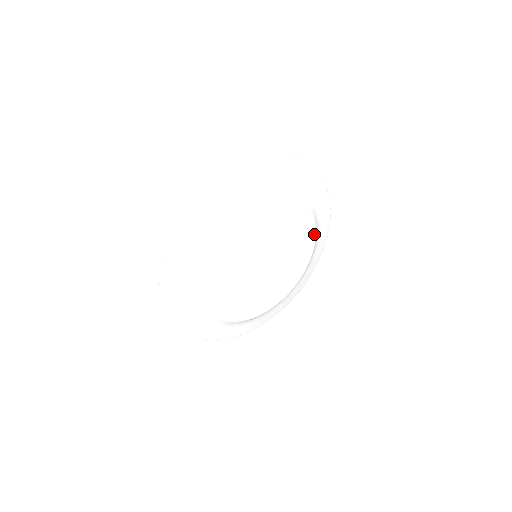
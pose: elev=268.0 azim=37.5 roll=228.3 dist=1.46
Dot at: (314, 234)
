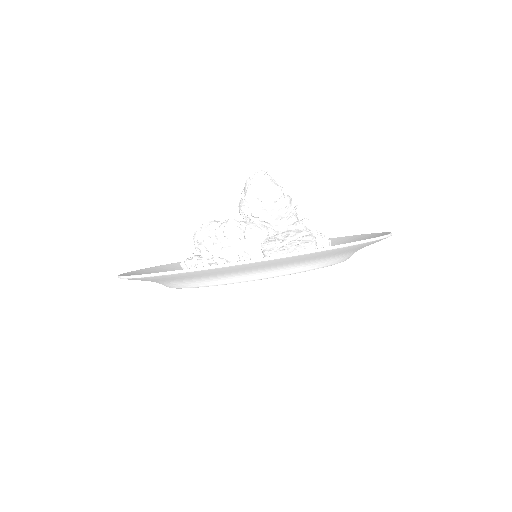
Dot at: occluded
